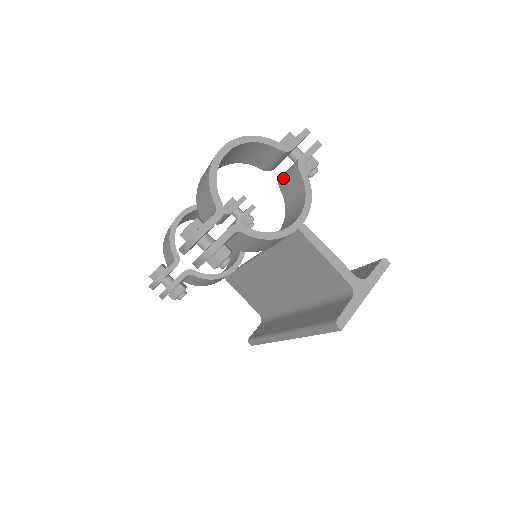
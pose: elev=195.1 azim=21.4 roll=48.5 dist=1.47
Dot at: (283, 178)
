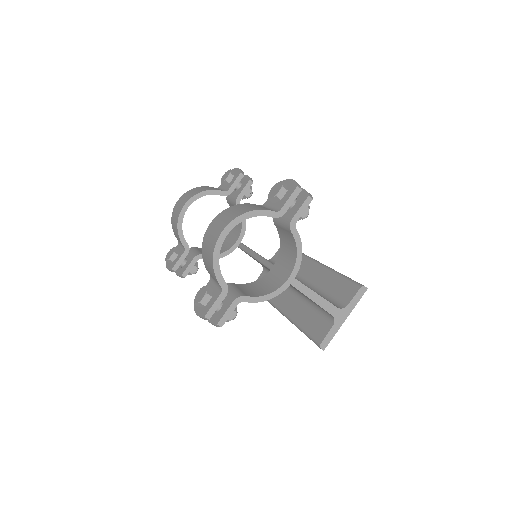
Dot at: (277, 221)
